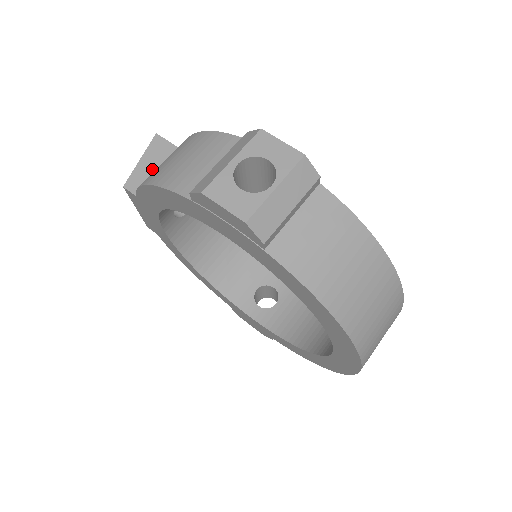
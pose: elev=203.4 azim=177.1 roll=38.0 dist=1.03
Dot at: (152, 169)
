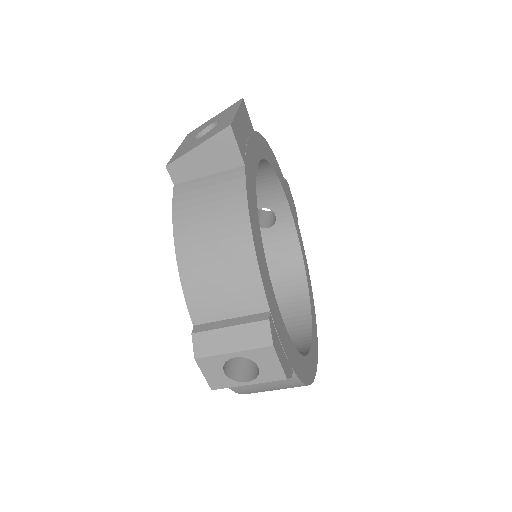
Dot at: (203, 167)
